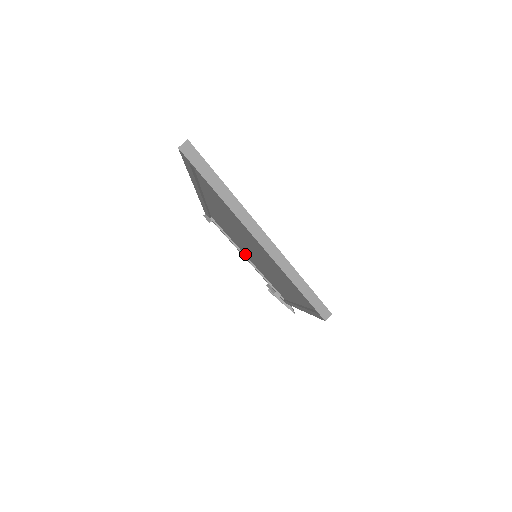
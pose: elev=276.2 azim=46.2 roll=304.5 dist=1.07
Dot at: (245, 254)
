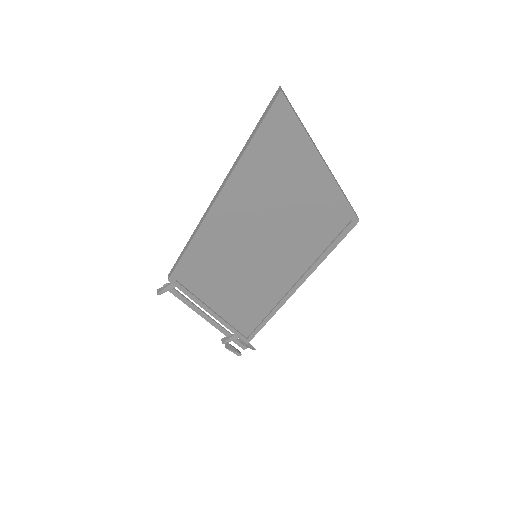
Dot at: (210, 305)
